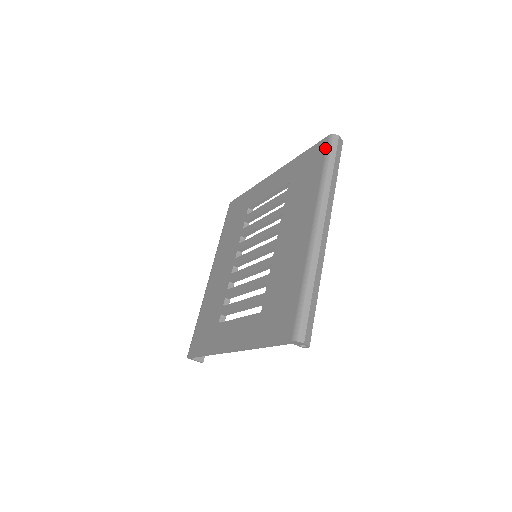
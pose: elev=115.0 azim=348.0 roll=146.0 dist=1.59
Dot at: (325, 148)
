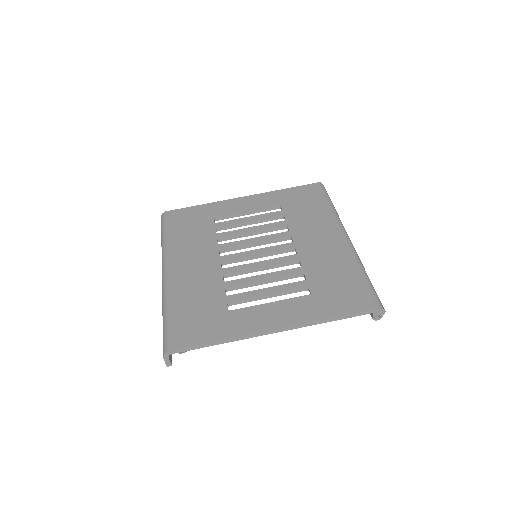
Dot at: (320, 189)
